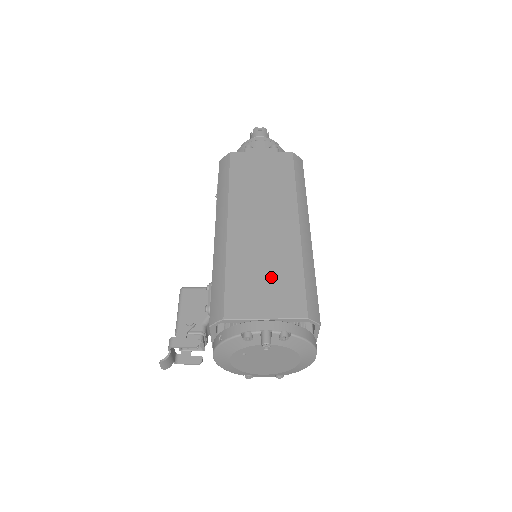
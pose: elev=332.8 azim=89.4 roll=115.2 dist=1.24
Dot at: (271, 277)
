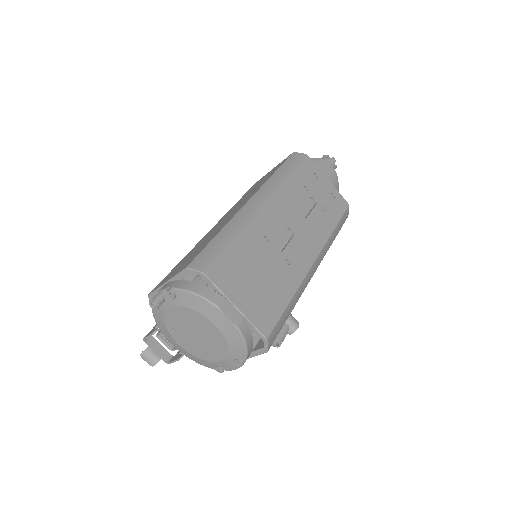
Dot at: (196, 251)
